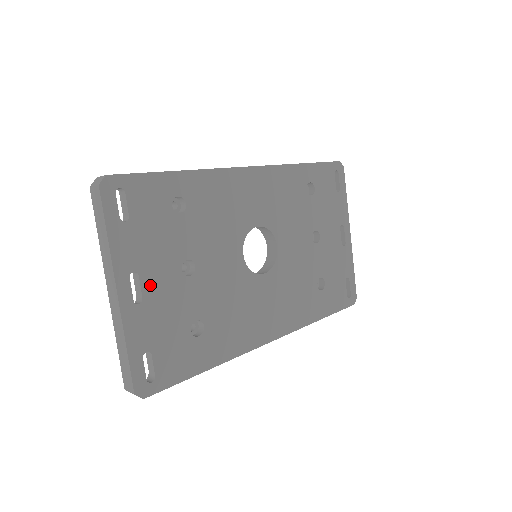
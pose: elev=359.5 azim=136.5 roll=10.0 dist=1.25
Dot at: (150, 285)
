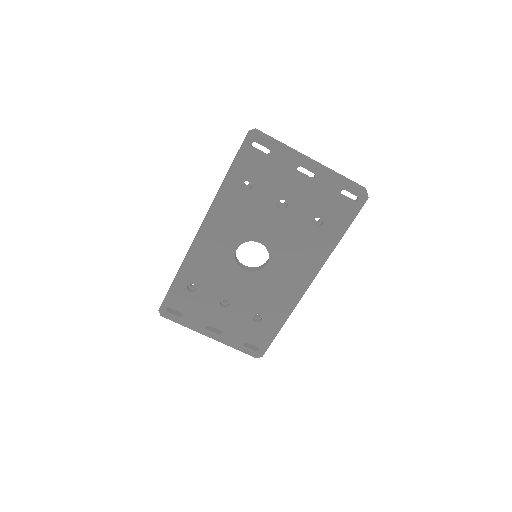
Dot at: (218, 324)
